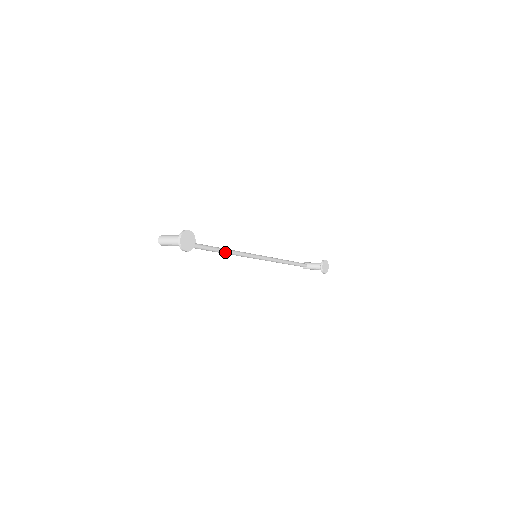
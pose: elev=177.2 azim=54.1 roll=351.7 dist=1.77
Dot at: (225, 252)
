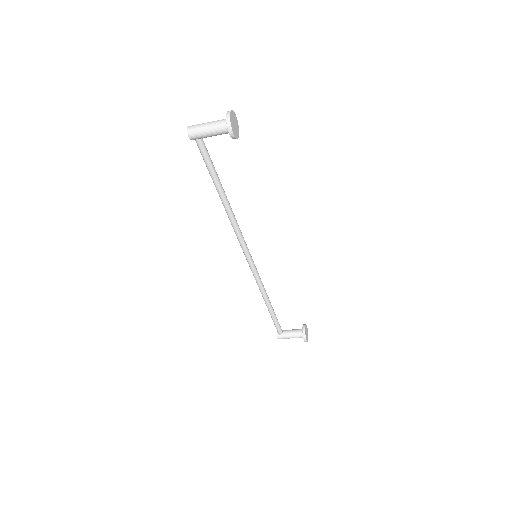
Dot at: (234, 219)
